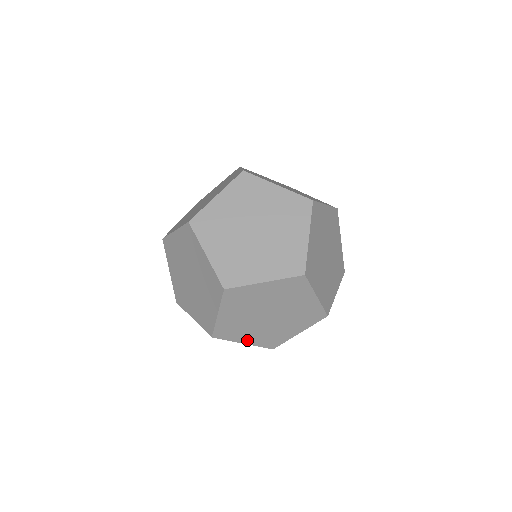
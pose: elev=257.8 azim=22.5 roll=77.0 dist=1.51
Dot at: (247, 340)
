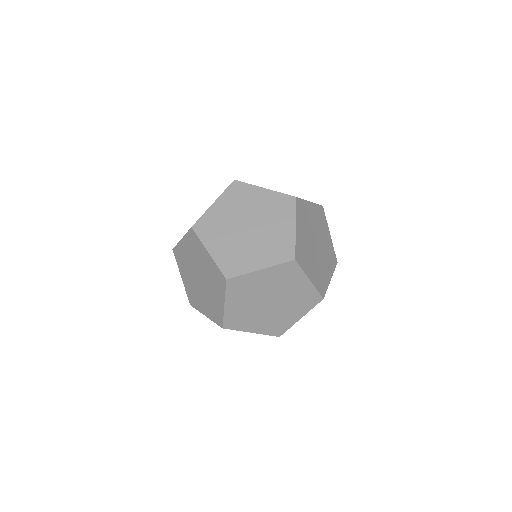
Dot at: occluded
